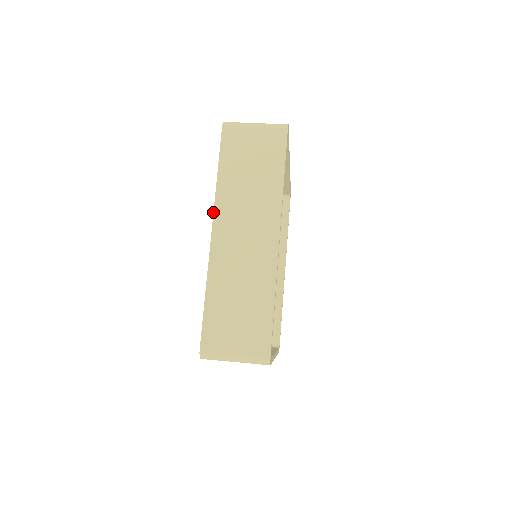
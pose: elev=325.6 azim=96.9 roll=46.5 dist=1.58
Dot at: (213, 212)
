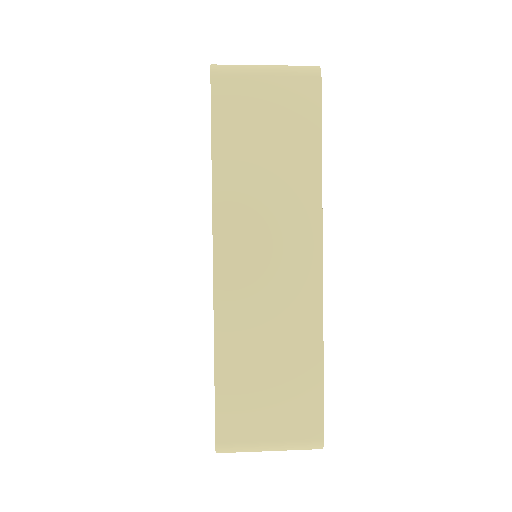
Dot at: occluded
